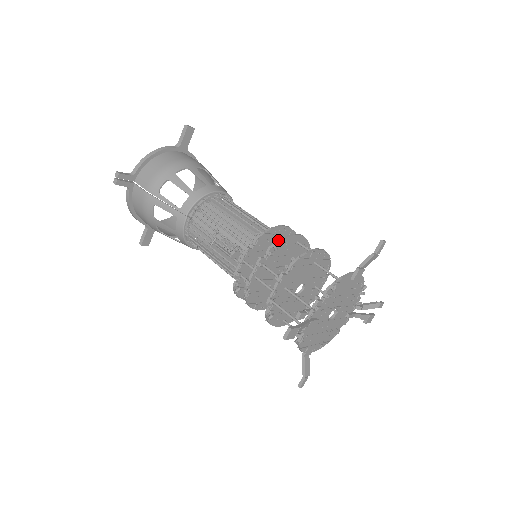
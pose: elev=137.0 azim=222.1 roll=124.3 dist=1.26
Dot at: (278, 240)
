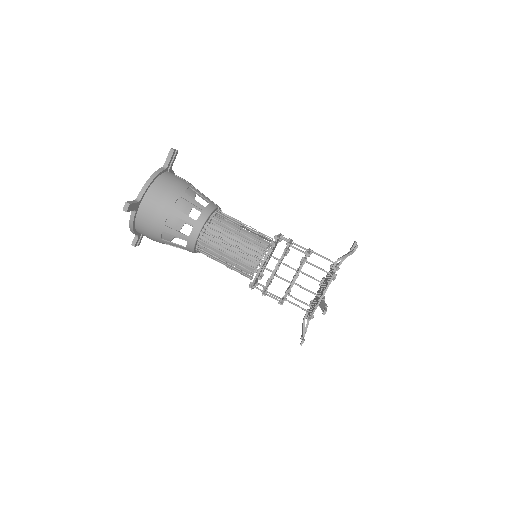
Dot at: (264, 290)
